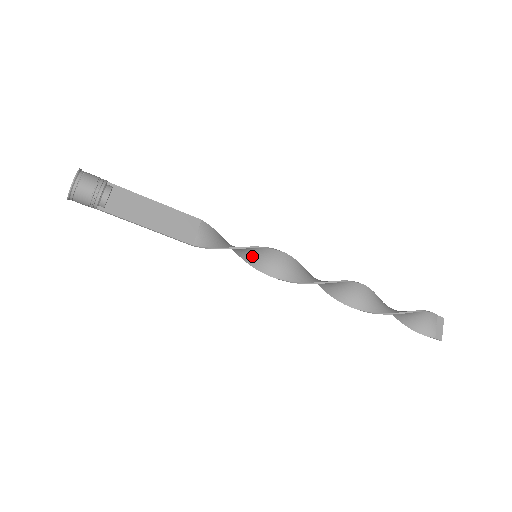
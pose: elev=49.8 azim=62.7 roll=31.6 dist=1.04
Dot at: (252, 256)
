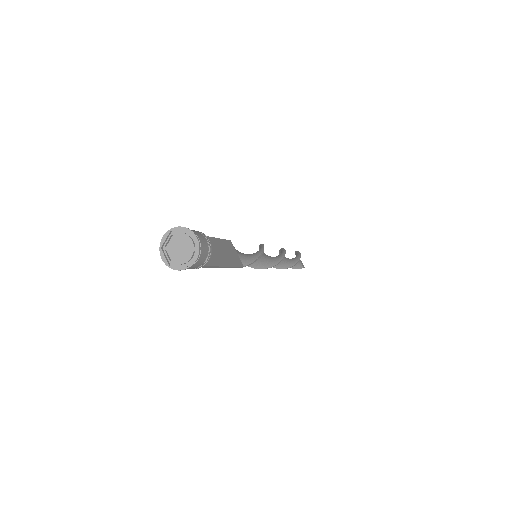
Dot at: occluded
